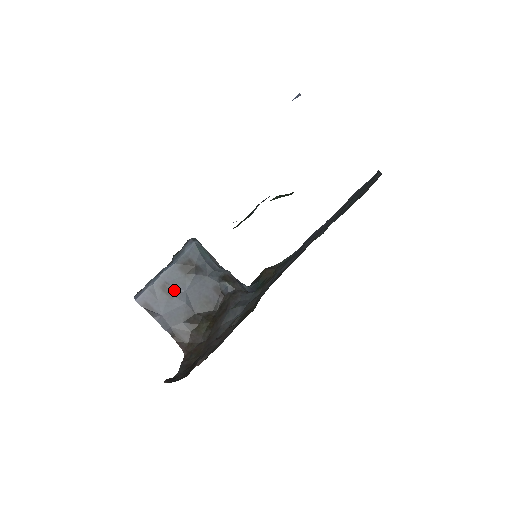
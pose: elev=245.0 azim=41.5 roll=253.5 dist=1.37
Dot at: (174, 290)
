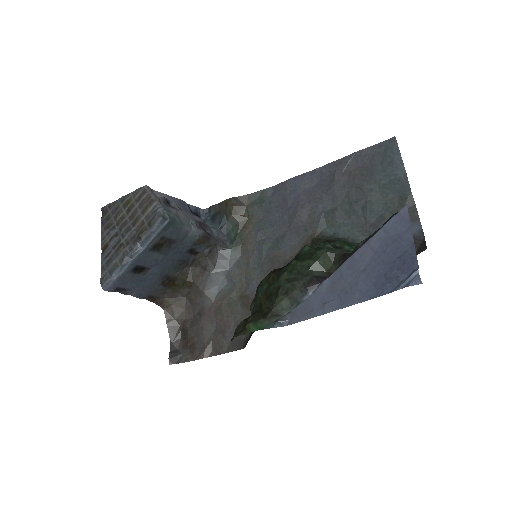
Dot at: (146, 268)
